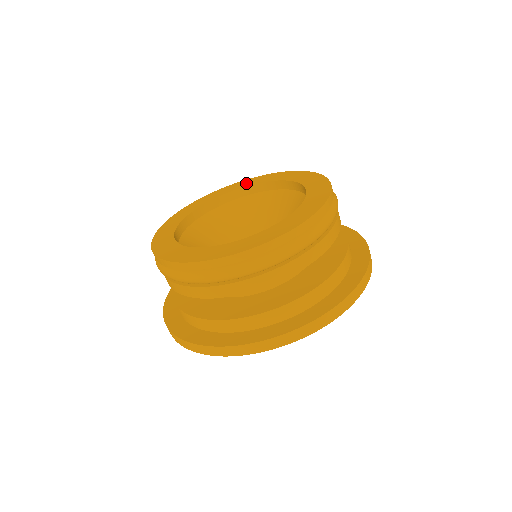
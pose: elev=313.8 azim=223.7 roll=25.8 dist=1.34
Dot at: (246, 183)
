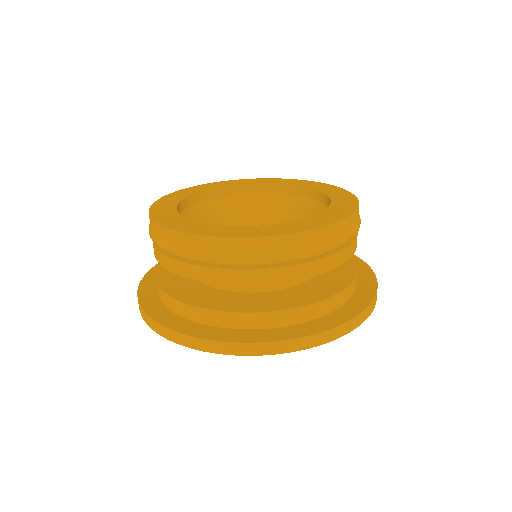
Dot at: (317, 186)
